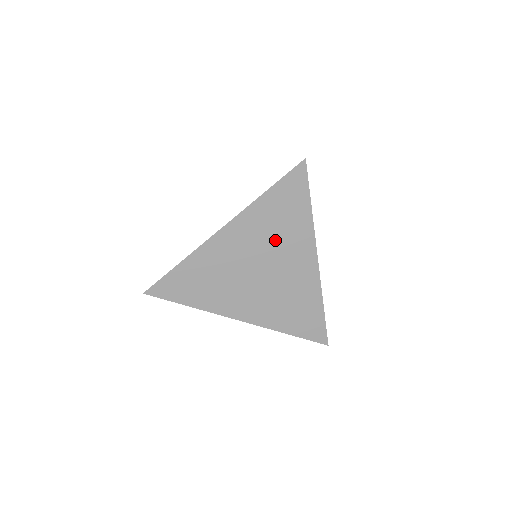
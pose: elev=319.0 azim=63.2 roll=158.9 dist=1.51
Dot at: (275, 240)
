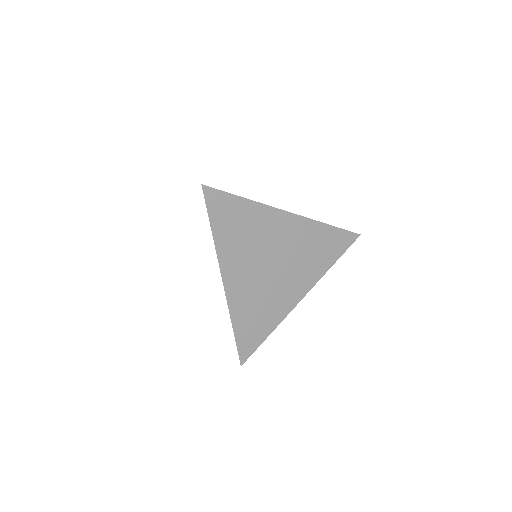
Dot at: (255, 241)
